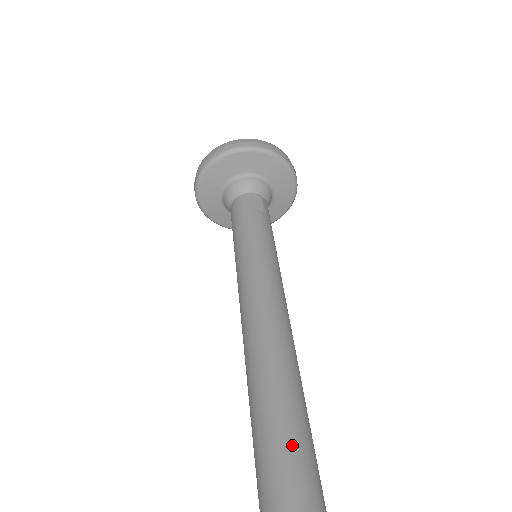
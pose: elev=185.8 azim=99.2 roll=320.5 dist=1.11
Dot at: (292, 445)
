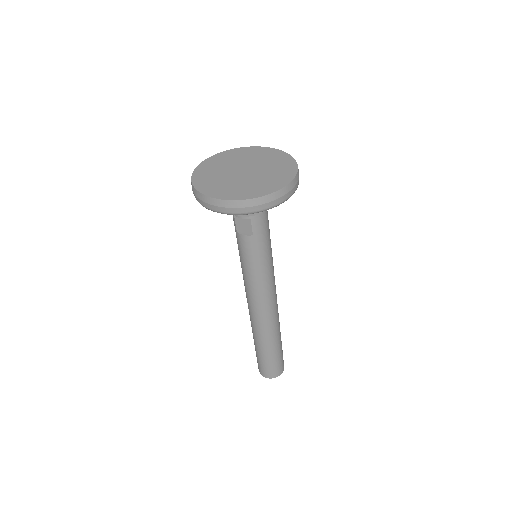
Dot at: (264, 363)
